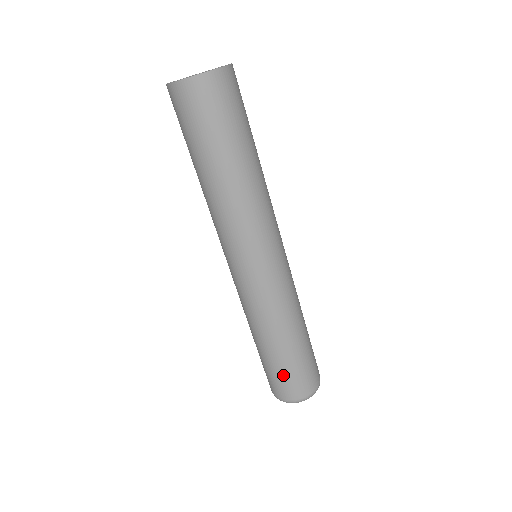
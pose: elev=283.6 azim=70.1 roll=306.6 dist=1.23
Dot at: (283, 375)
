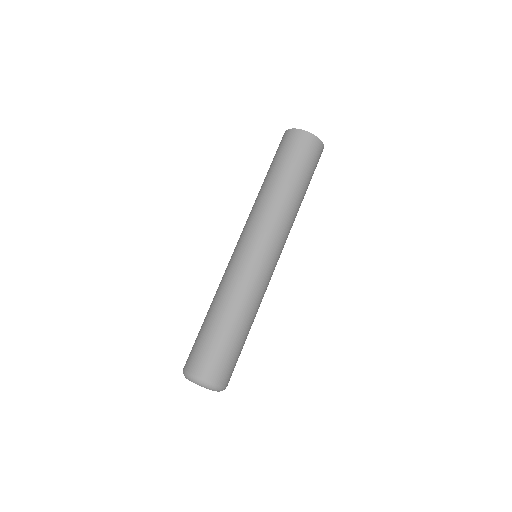
Dot at: (200, 343)
